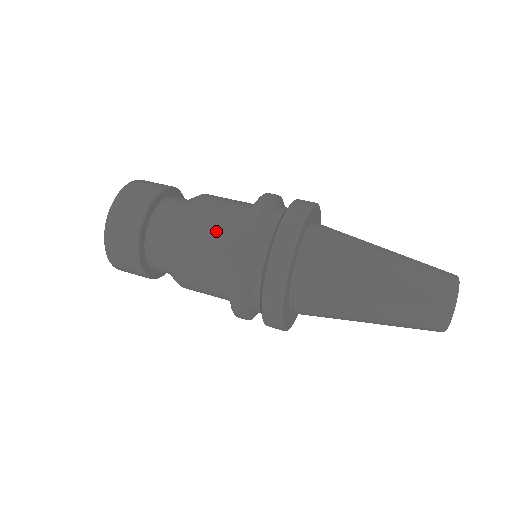
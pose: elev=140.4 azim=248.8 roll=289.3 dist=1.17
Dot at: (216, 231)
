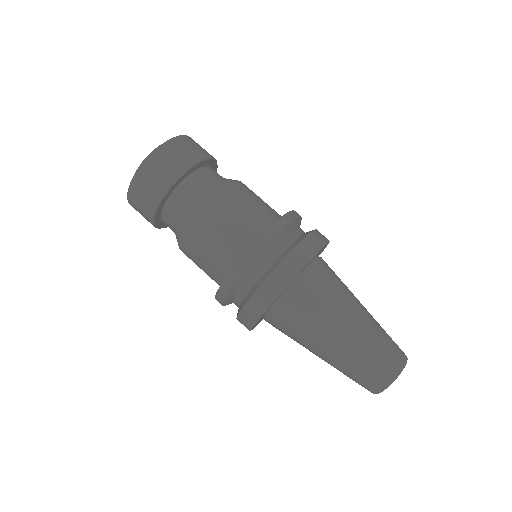
Dot at: (204, 271)
